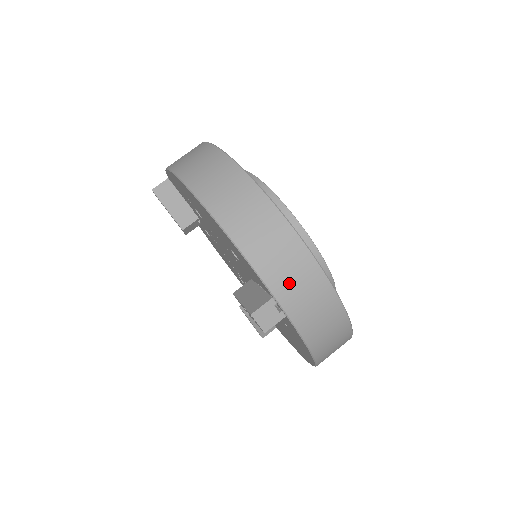
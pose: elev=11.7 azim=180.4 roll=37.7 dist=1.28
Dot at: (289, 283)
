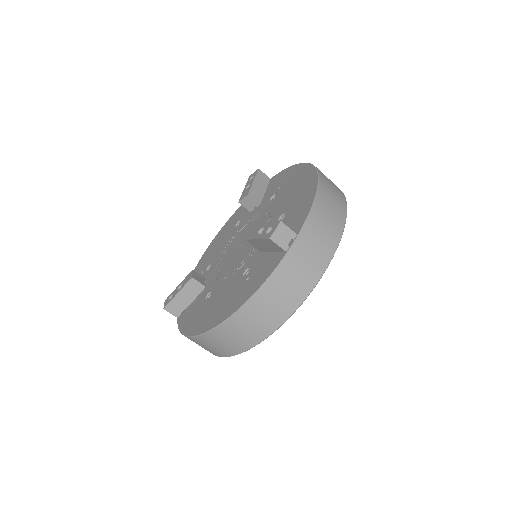
Dot at: (311, 243)
